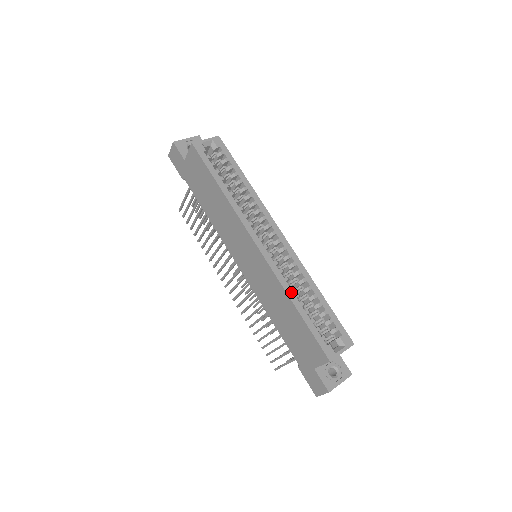
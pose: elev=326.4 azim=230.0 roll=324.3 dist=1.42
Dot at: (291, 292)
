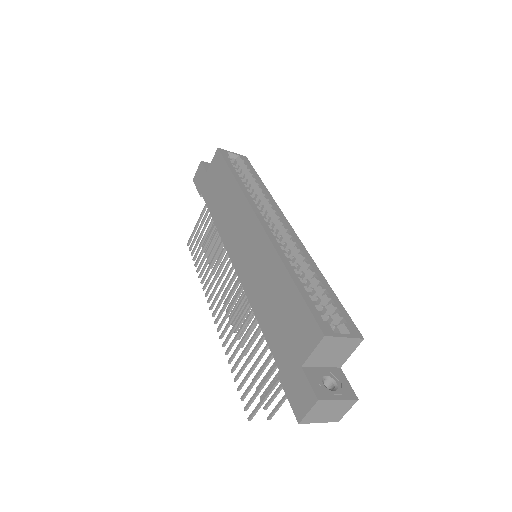
Dot at: (287, 262)
